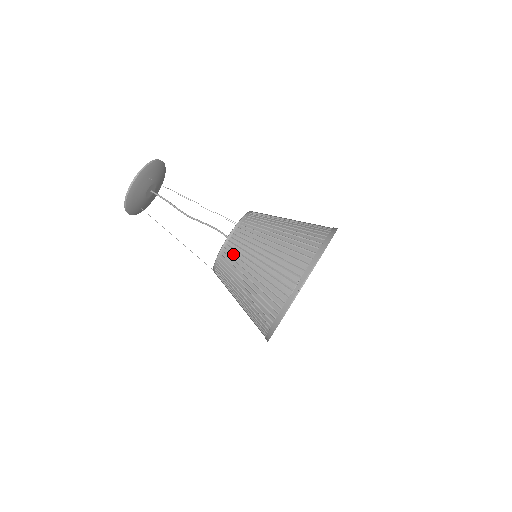
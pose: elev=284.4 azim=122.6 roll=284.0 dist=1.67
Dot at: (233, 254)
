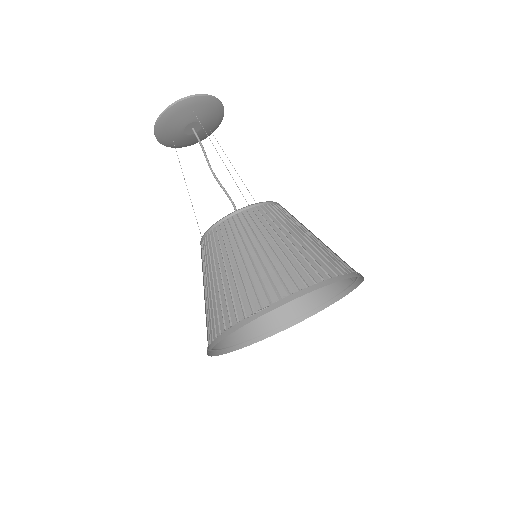
Dot at: (222, 236)
